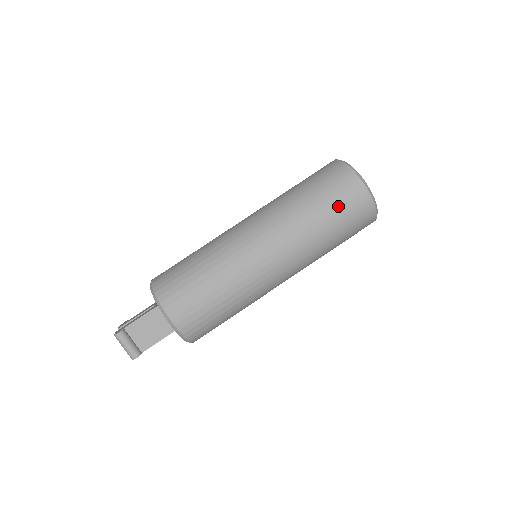
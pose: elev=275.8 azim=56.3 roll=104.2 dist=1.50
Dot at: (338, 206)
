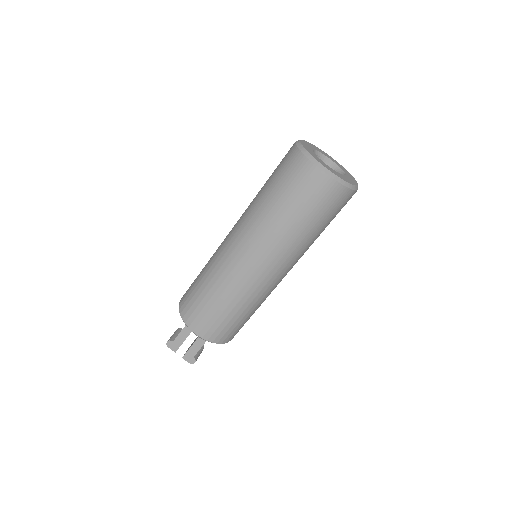
Dot at: occluded
